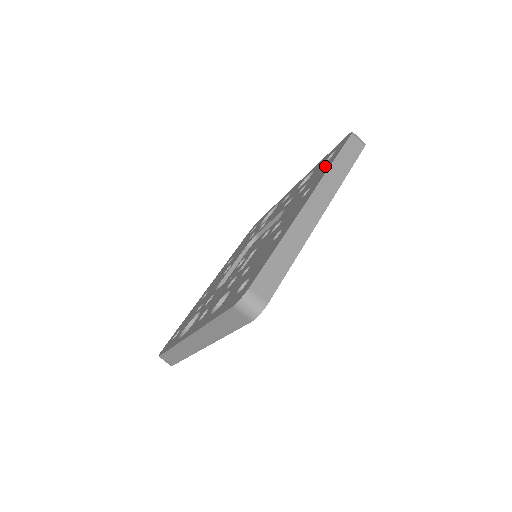
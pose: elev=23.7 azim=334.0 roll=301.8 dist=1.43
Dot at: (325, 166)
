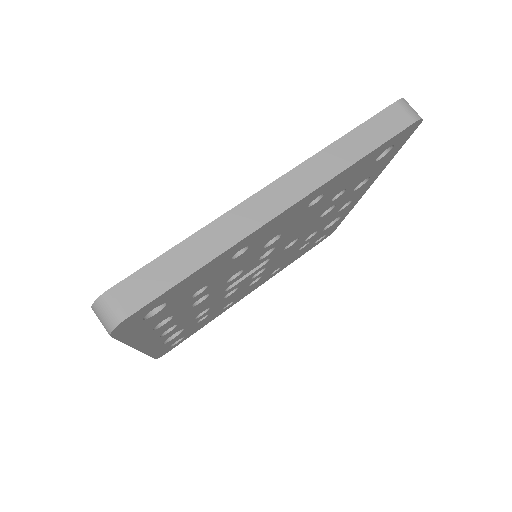
Dot at: occluded
